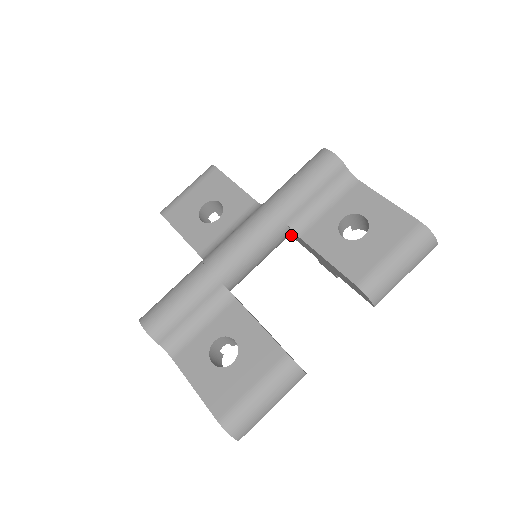
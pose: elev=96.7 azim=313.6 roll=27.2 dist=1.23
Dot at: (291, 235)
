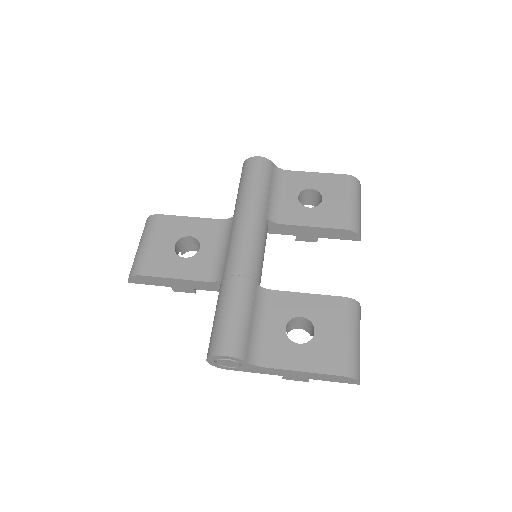
Dot at: occluded
